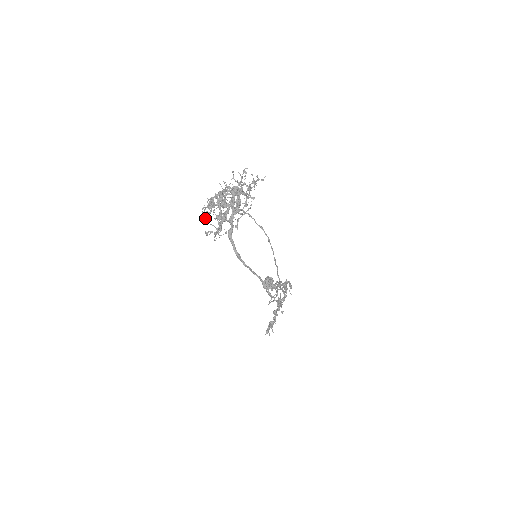
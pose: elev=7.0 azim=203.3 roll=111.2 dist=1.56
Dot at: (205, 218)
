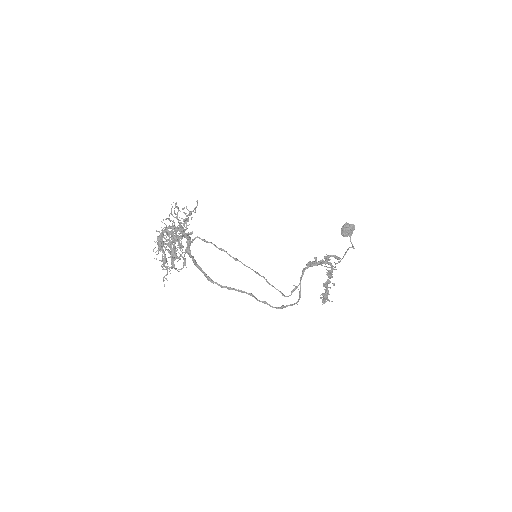
Dot at: (163, 256)
